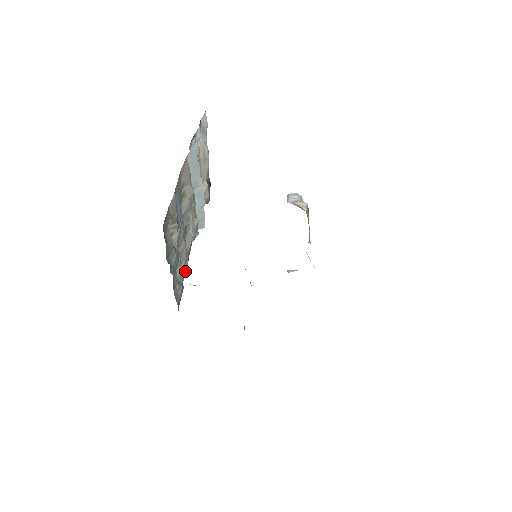
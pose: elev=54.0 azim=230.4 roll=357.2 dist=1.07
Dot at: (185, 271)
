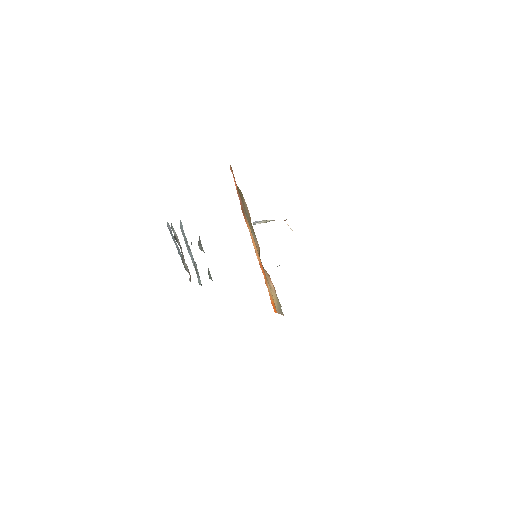
Dot at: occluded
